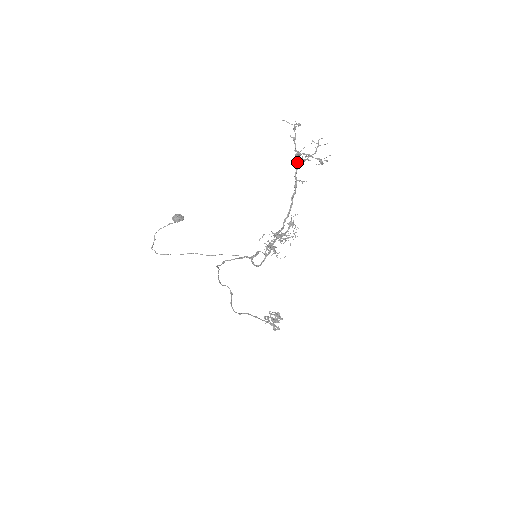
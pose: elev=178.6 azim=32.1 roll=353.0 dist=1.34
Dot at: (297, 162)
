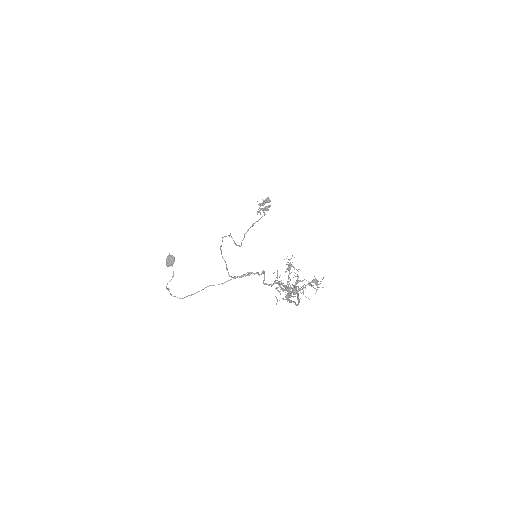
Dot at: (293, 285)
